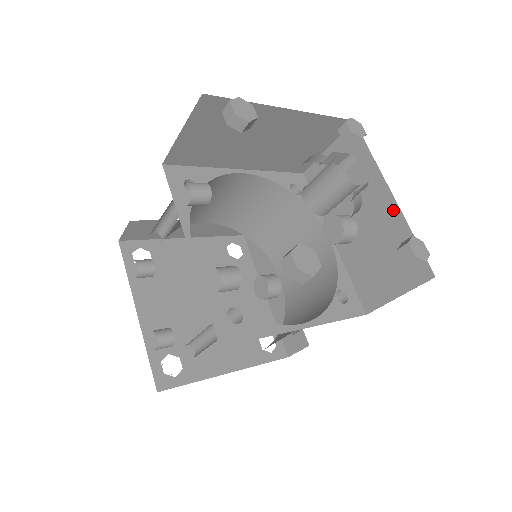
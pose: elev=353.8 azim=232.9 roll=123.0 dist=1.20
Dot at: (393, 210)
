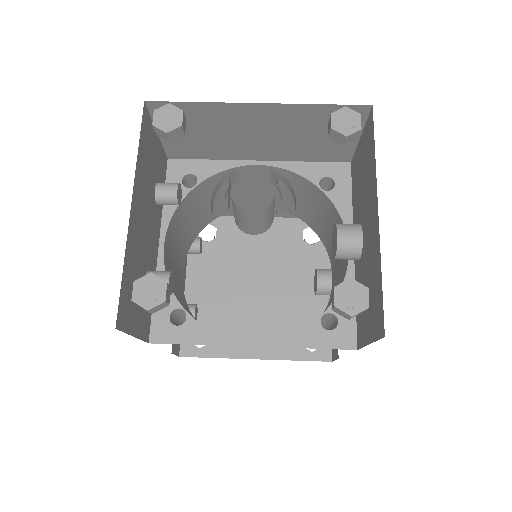
Dot at: (376, 234)
